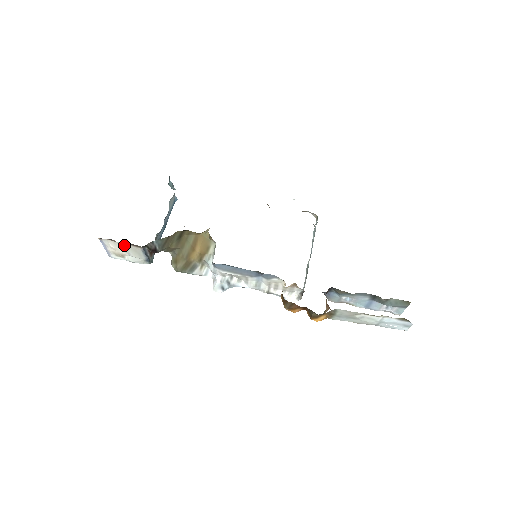
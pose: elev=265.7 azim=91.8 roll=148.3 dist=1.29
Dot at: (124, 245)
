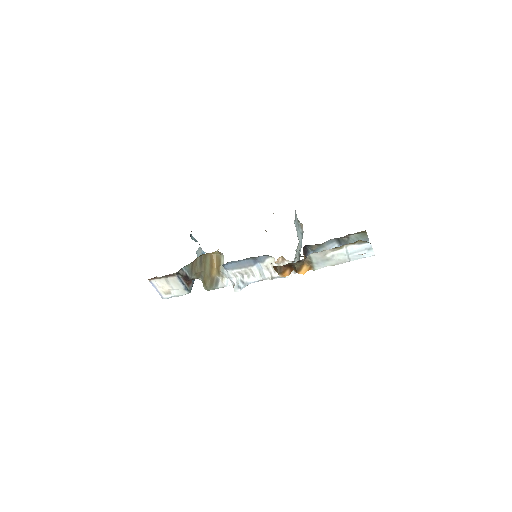
Dot at: (166, 280)
